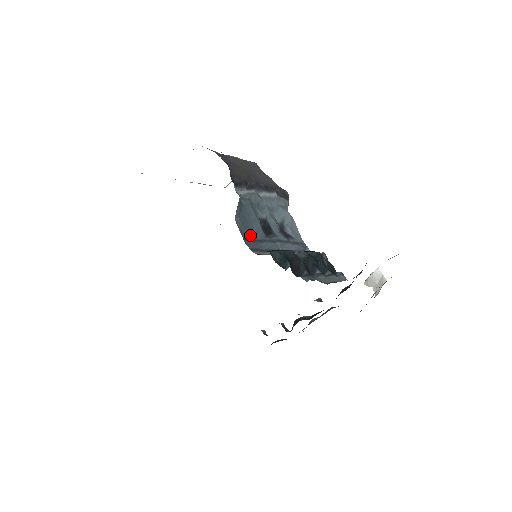
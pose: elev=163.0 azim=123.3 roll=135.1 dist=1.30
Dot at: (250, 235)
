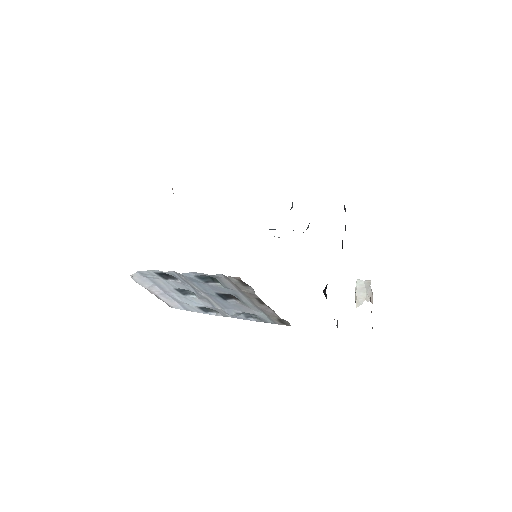
Dot at: occluded
